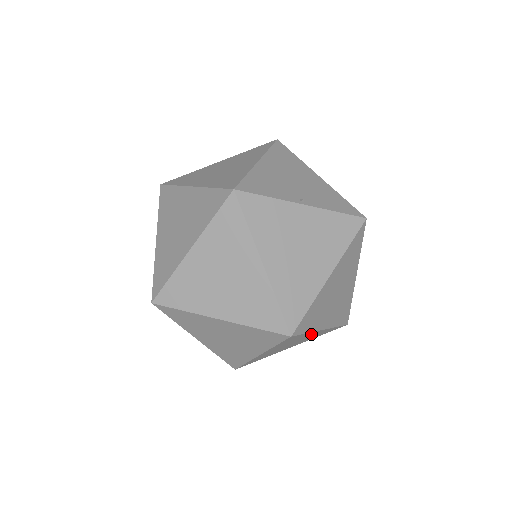
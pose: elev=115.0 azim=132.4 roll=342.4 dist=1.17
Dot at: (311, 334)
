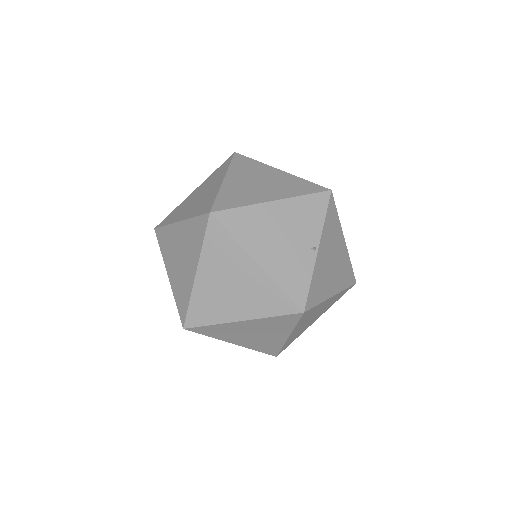
Dot at: occluded
